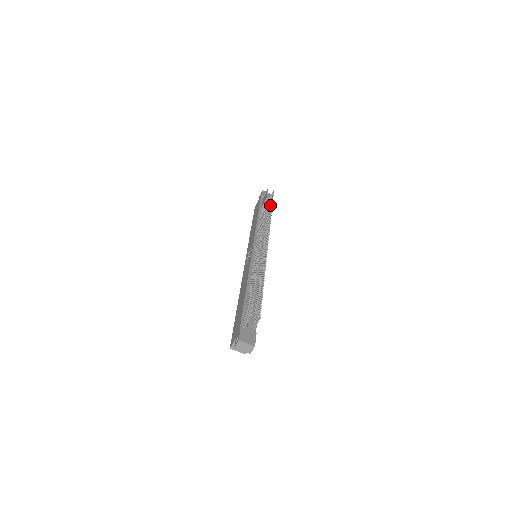
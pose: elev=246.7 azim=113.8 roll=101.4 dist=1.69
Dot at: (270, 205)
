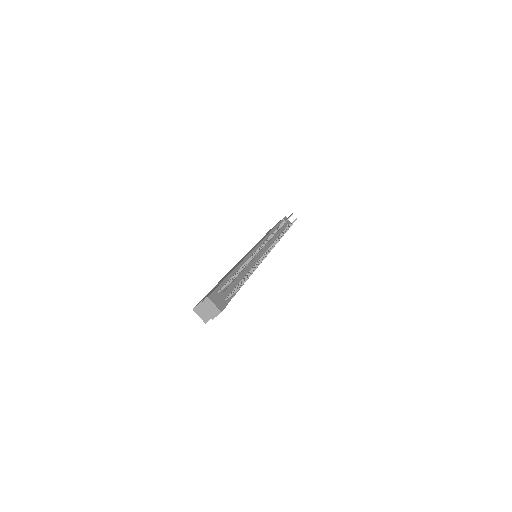
Dot at: occluded
